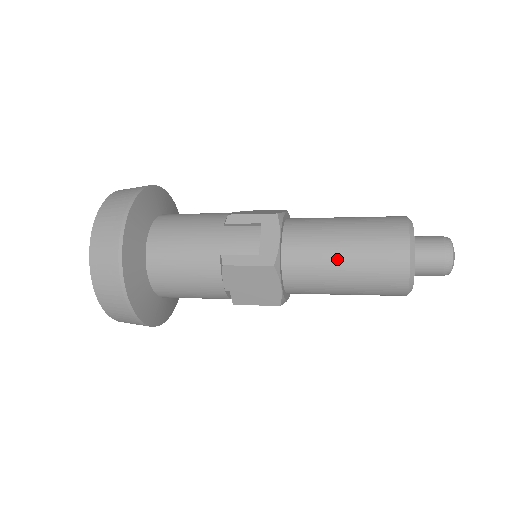
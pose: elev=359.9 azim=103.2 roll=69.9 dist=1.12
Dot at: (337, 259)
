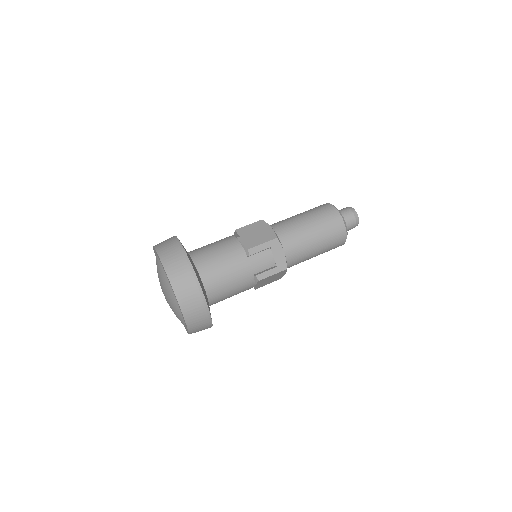
Dot at: (313, 249)
